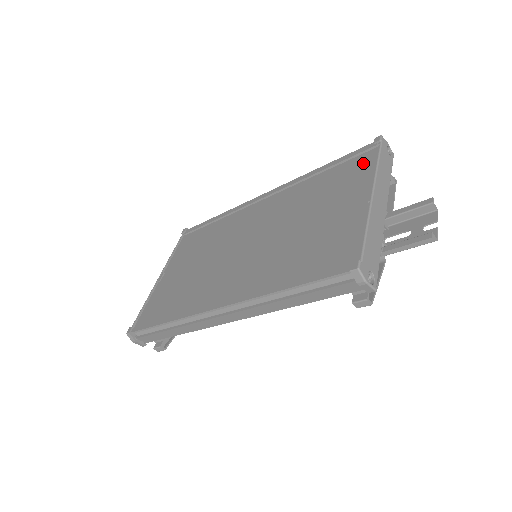
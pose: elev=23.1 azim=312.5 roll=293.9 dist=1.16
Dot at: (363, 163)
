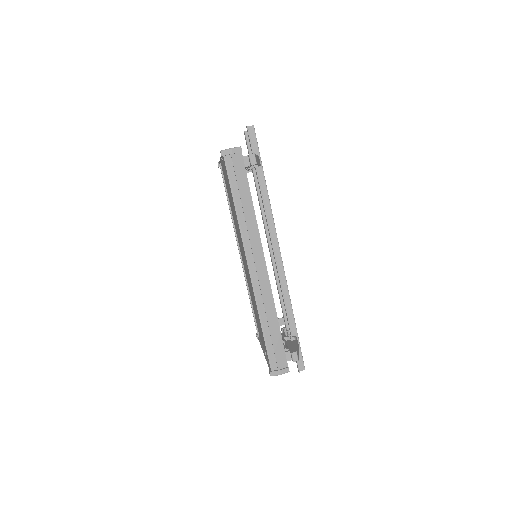
Dot at: (223, 173)
